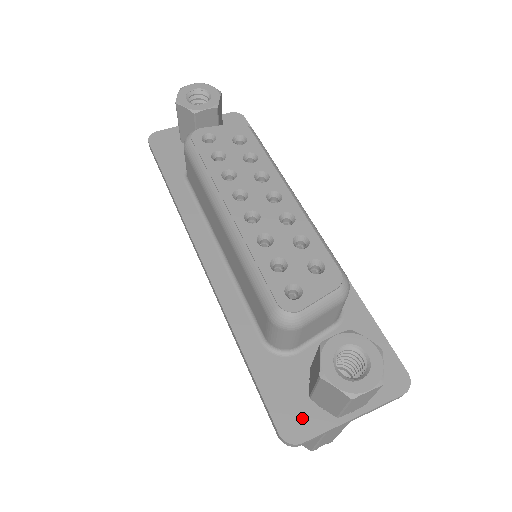
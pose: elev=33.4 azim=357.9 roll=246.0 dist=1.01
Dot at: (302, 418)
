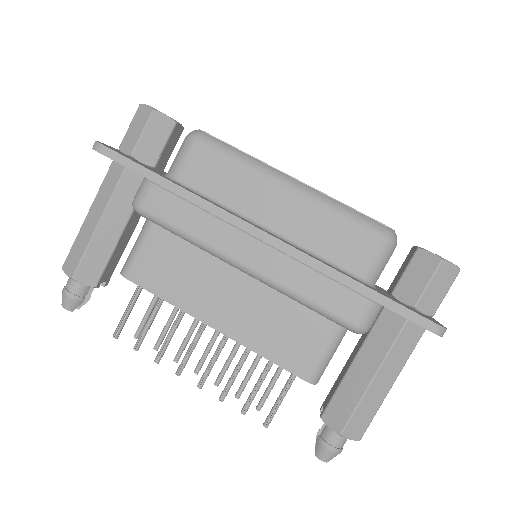
Dot at: (428, 317)
